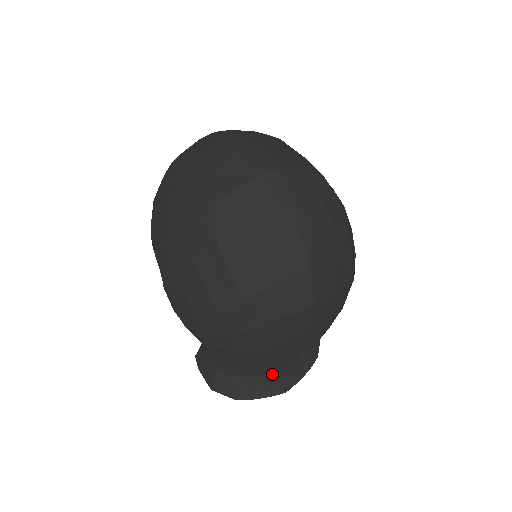
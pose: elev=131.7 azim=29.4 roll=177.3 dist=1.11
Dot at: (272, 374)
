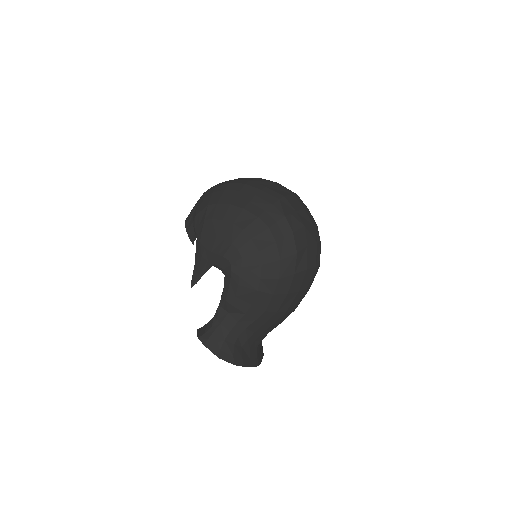
Dot at: (254, 348)
